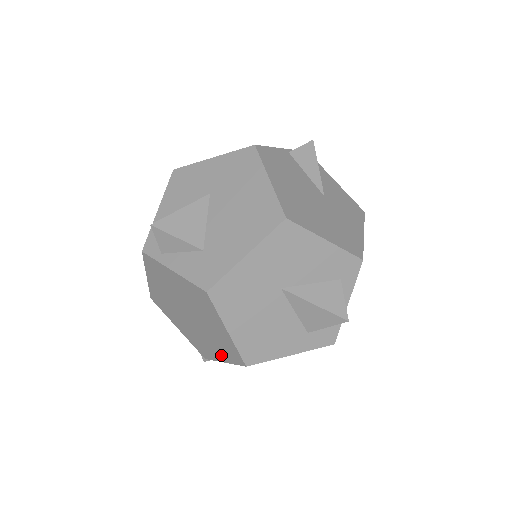
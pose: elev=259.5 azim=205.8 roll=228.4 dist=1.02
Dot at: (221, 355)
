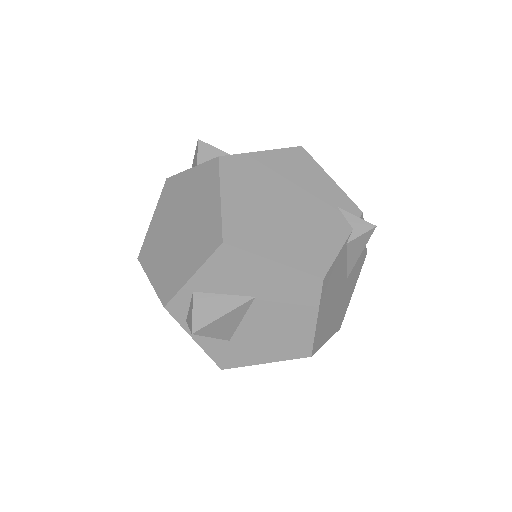
Dot at: occluded
